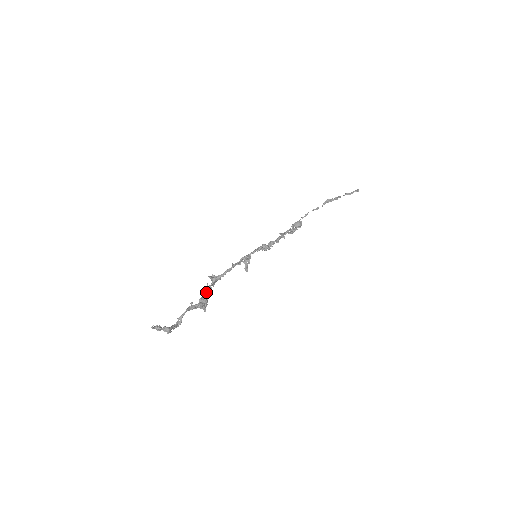
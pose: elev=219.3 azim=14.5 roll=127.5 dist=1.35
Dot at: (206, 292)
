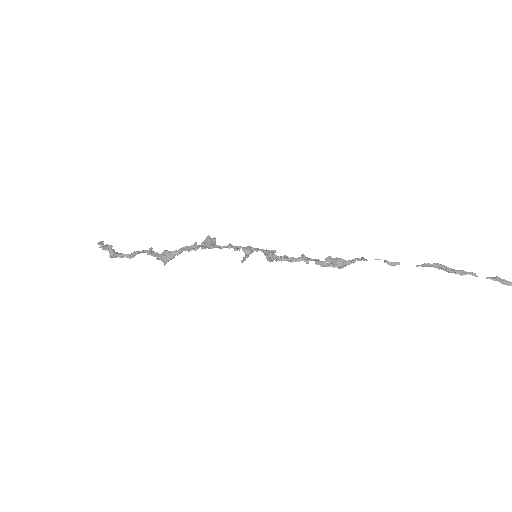
Dot at: (181, 249)
